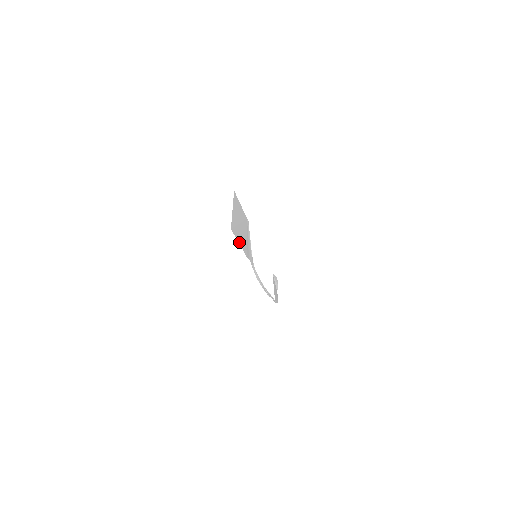
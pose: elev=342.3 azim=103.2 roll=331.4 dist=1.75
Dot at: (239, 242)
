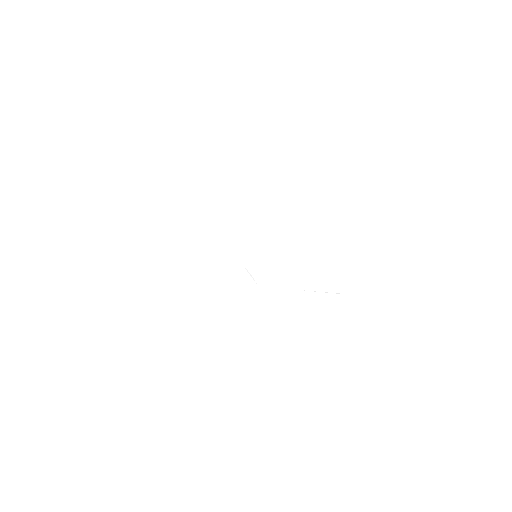
Dot at: (163, 270)
